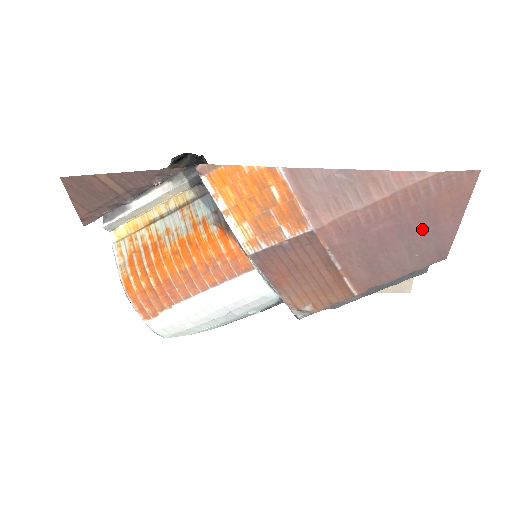
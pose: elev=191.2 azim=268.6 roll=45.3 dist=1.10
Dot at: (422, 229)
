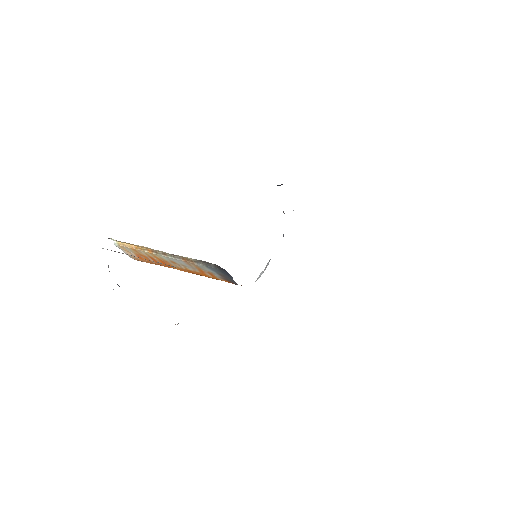
Dot at: occluded
